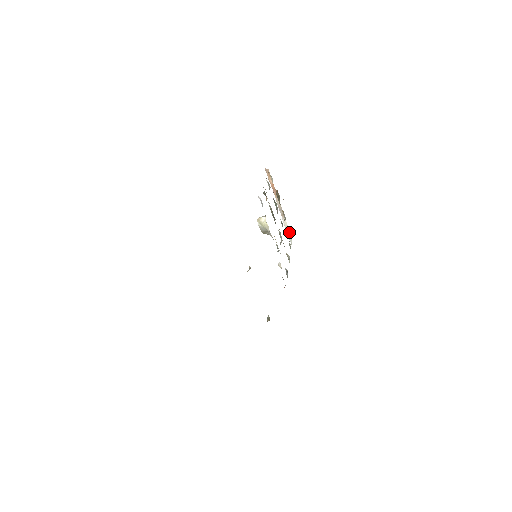
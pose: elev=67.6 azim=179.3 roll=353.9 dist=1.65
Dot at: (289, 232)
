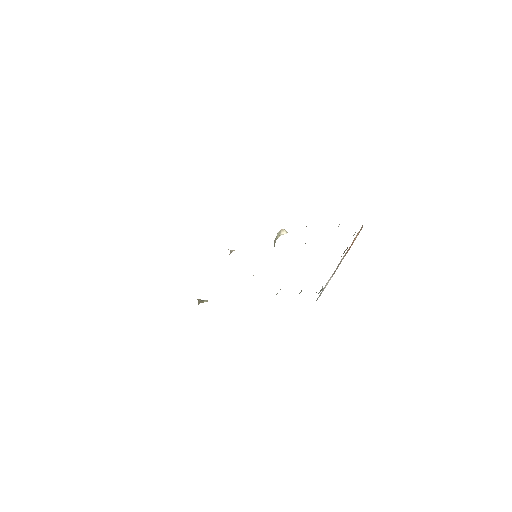
Dot at: occluded
